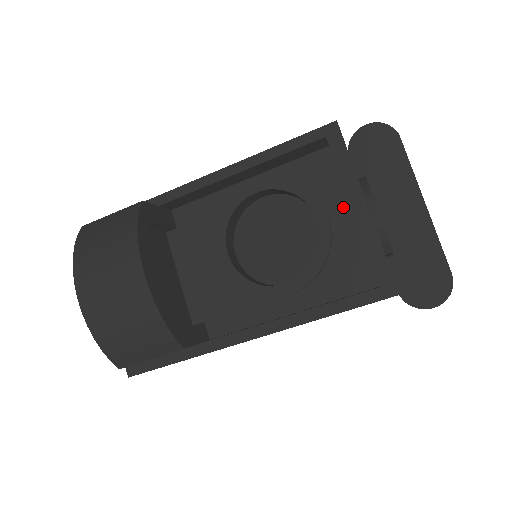
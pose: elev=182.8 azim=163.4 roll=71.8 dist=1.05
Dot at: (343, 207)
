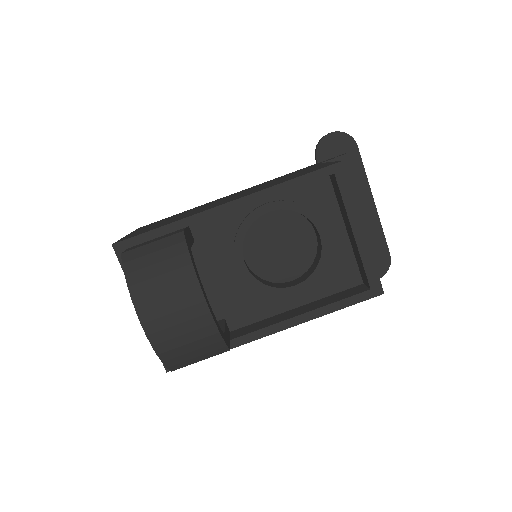
Dot at: (338, 224)
